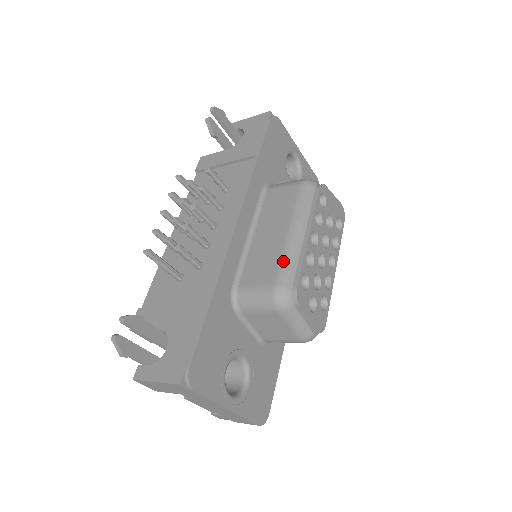
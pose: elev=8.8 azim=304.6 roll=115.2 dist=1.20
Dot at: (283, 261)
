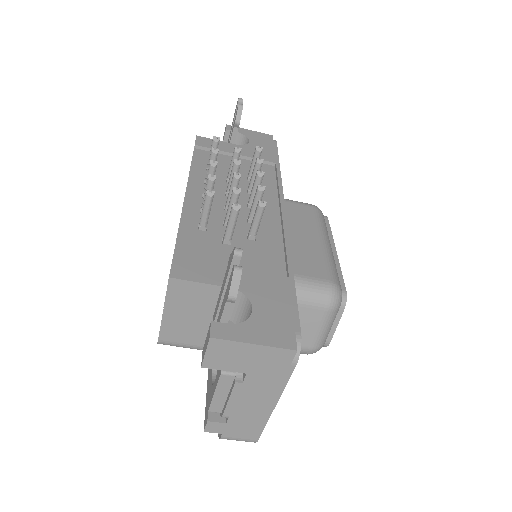
Dot at: (330, 264)
